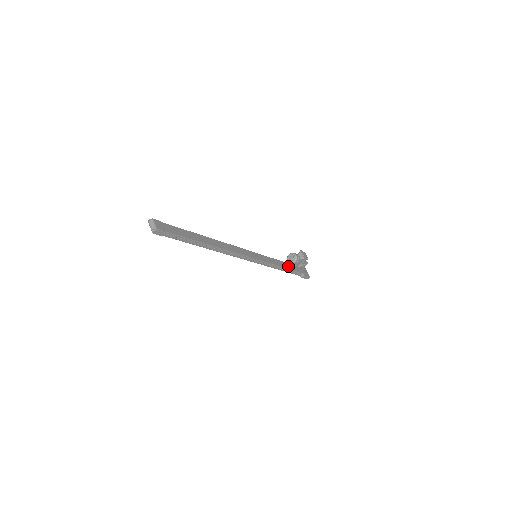
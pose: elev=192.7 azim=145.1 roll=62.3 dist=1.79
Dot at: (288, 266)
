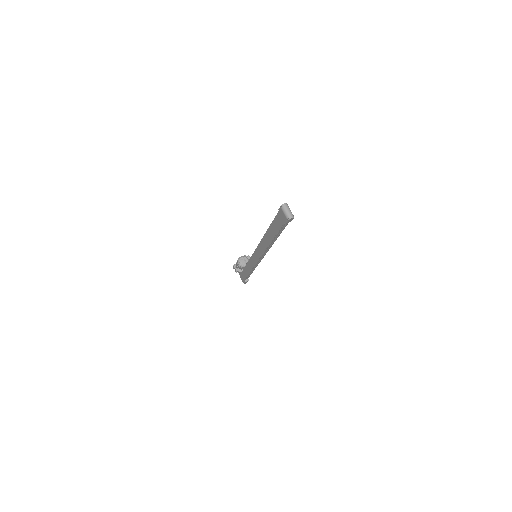
Dot at: occluded
